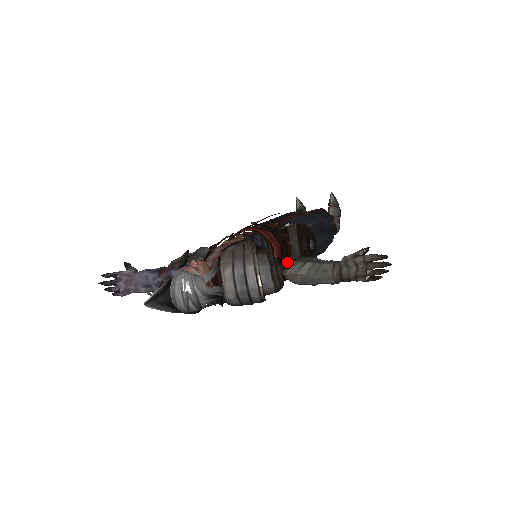
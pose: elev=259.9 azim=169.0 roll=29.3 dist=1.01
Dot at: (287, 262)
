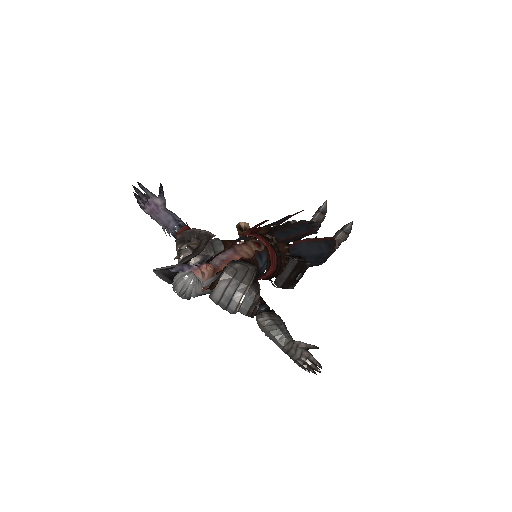
Dot at: (265, 311)
